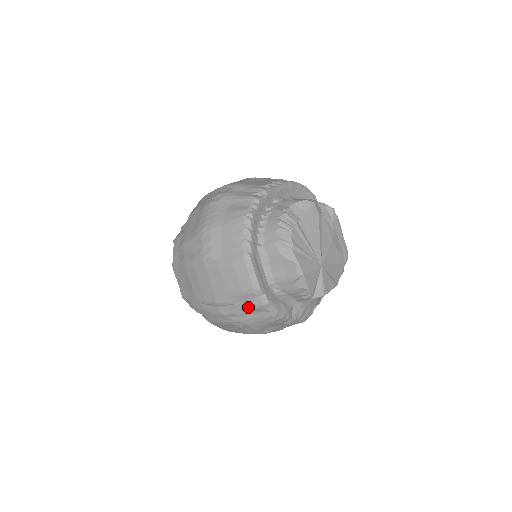
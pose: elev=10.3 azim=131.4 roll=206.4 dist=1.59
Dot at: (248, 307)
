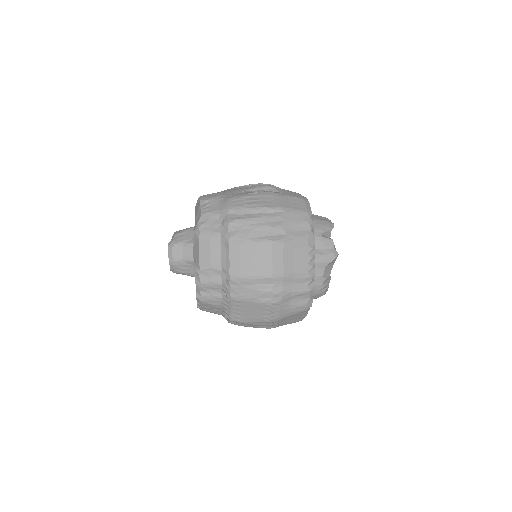
Dot at: occluded
